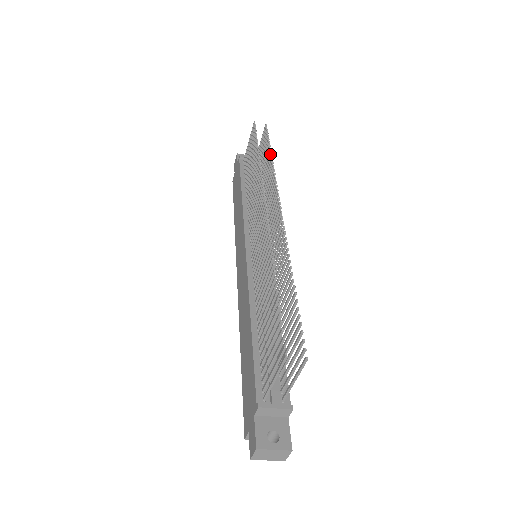
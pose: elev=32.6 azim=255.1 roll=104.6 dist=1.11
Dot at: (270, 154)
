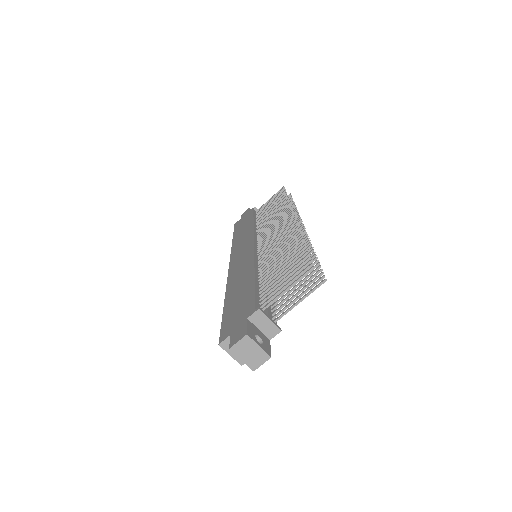
Dot at: (293, 205)
